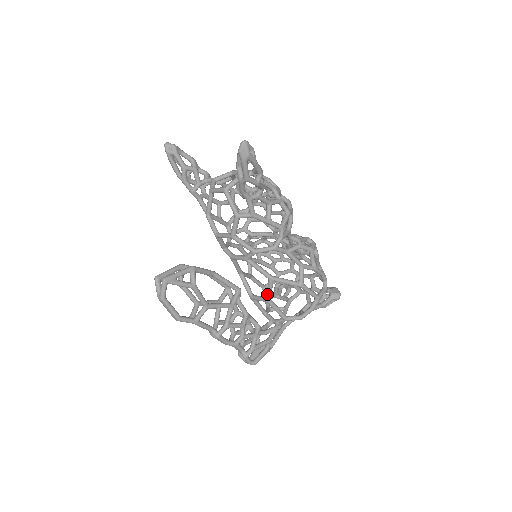
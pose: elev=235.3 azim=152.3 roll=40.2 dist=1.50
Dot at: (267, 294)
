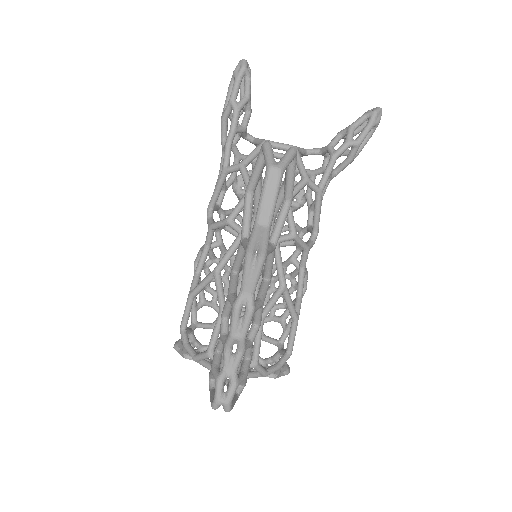
Dot at: (267, 306)
